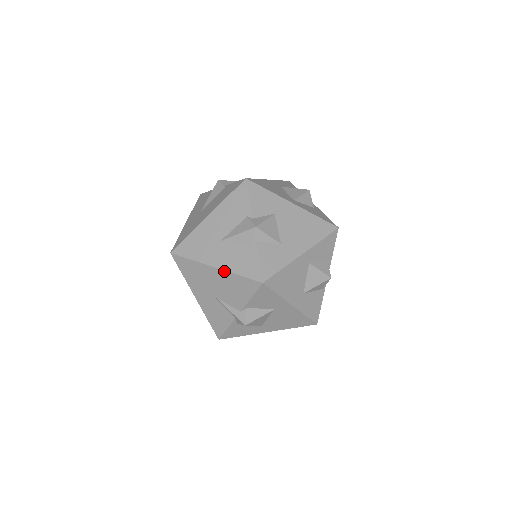
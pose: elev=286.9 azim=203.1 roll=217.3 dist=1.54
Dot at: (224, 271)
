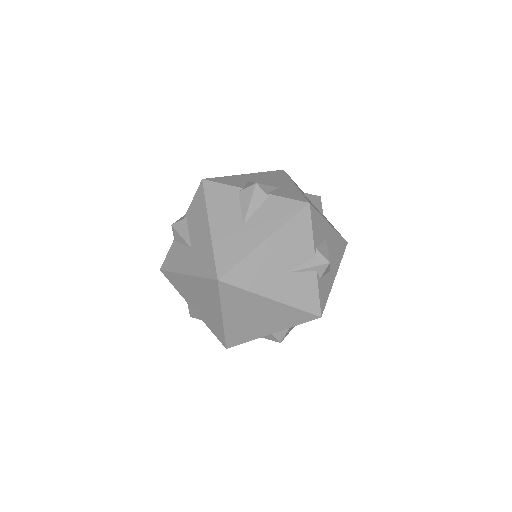
Dot at: (275, 233)
